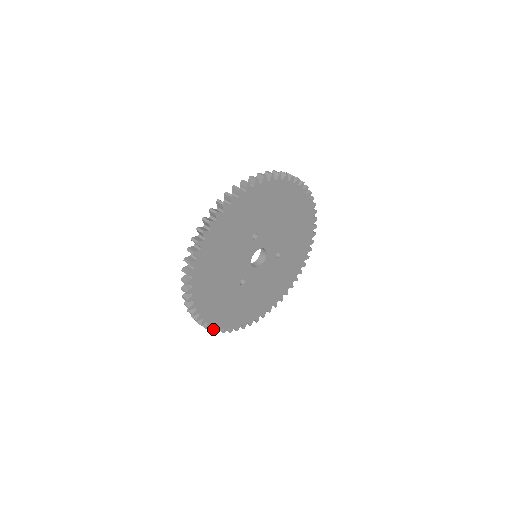
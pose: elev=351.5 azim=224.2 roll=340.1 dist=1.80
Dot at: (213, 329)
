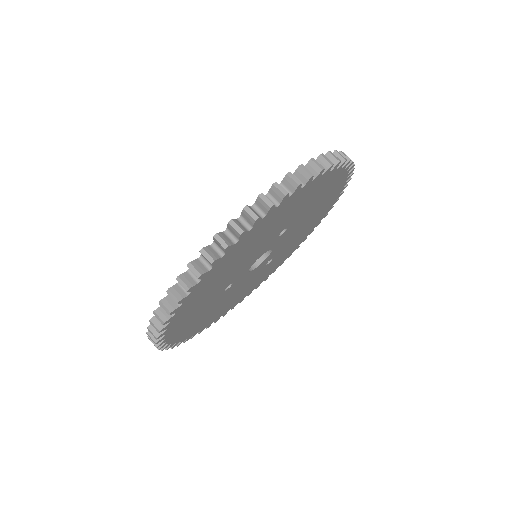
Dot at: (160, 344)
